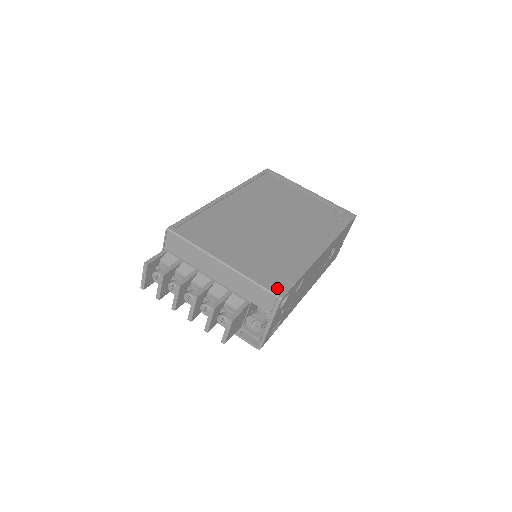
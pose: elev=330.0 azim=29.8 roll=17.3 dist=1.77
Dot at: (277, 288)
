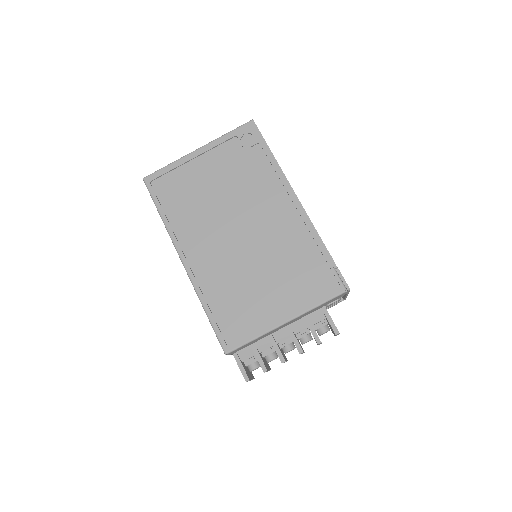
Dot at: (335, 285)
